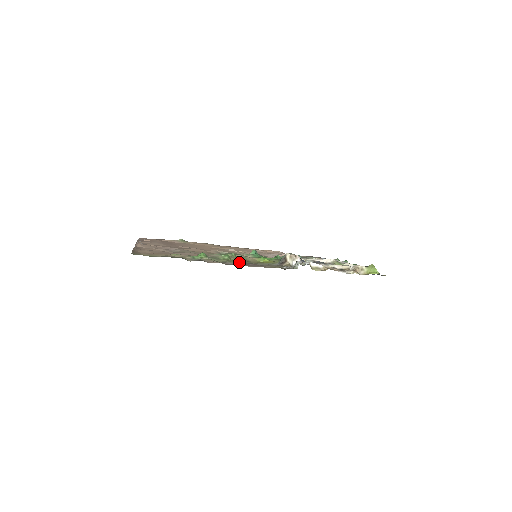
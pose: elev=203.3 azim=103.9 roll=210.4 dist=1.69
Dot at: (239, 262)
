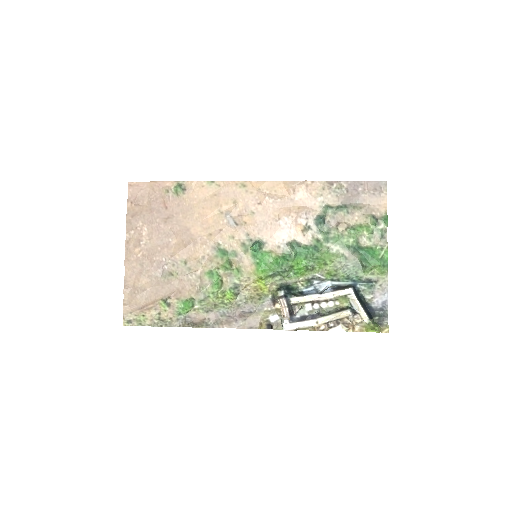
Dot at: (228, 303)
